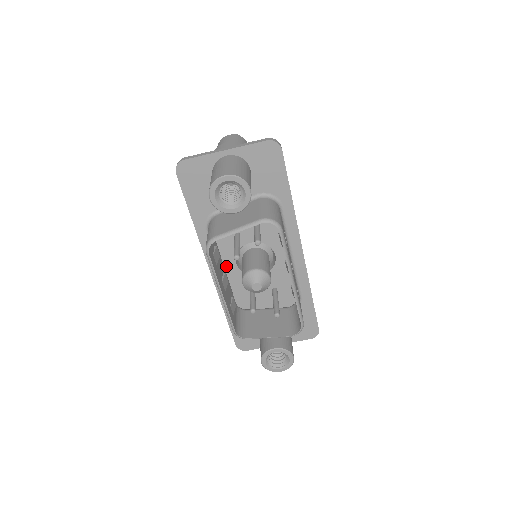
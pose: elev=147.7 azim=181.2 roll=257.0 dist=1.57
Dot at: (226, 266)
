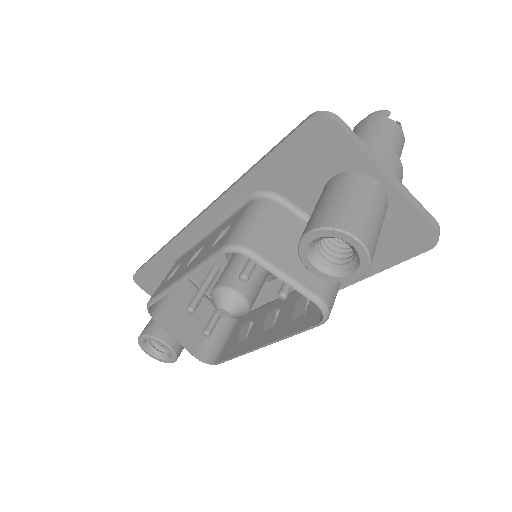
Dot at: occluded
